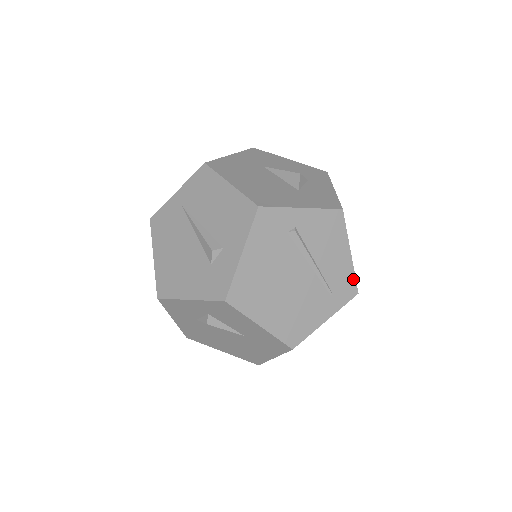
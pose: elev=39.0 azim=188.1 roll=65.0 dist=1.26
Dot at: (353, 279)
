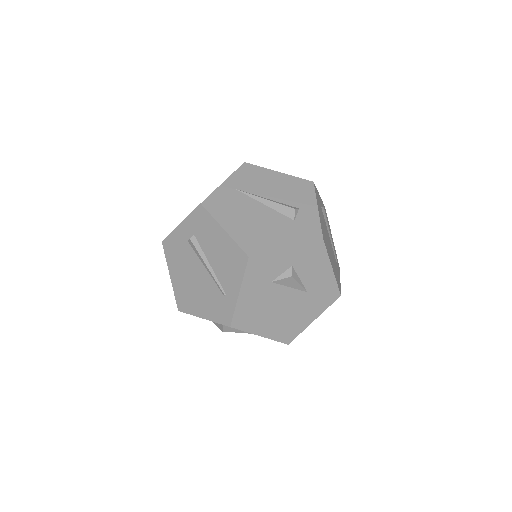
Dot at: occluded
